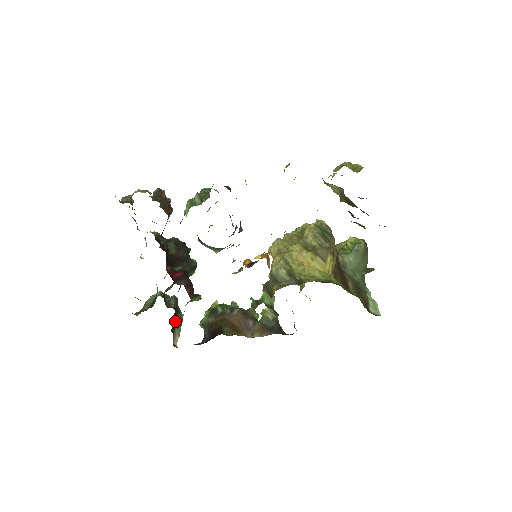
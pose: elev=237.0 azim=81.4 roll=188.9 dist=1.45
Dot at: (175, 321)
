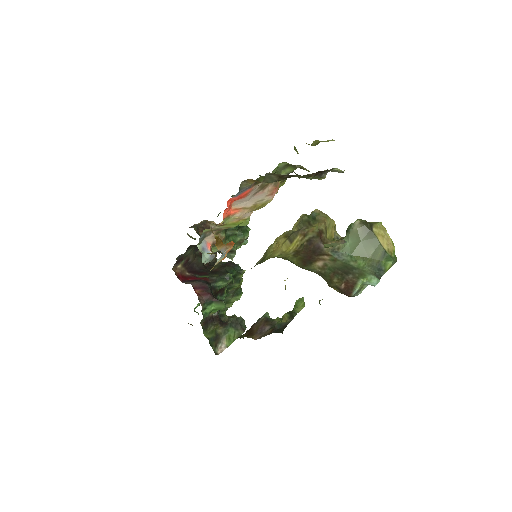
Dot at: (224, 333)
